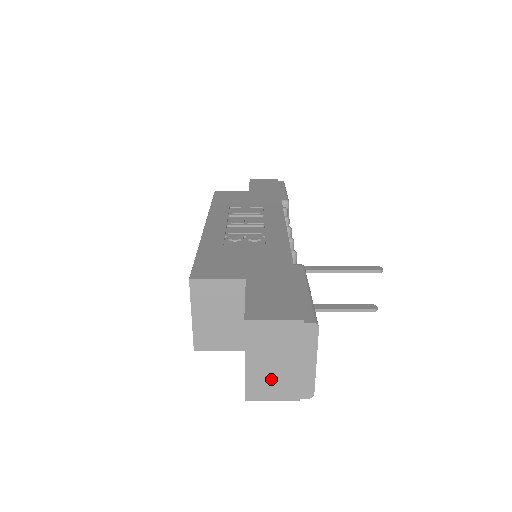
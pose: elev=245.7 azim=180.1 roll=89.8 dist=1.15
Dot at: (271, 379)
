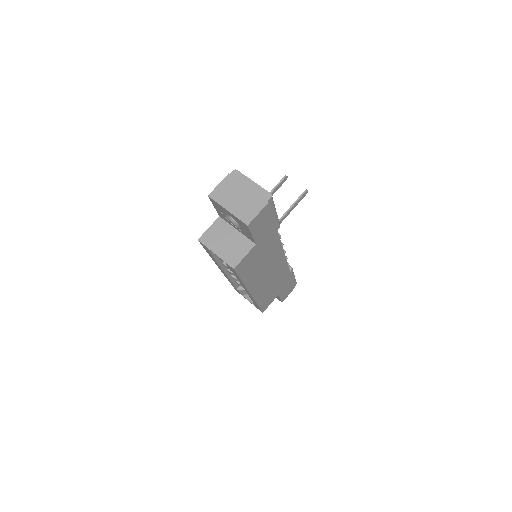
Dot at: (246, 206)
